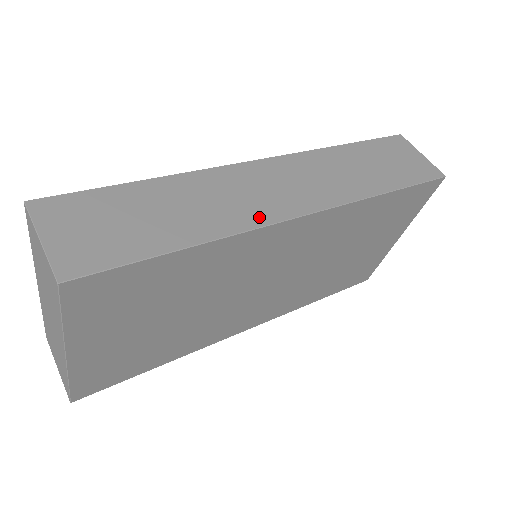
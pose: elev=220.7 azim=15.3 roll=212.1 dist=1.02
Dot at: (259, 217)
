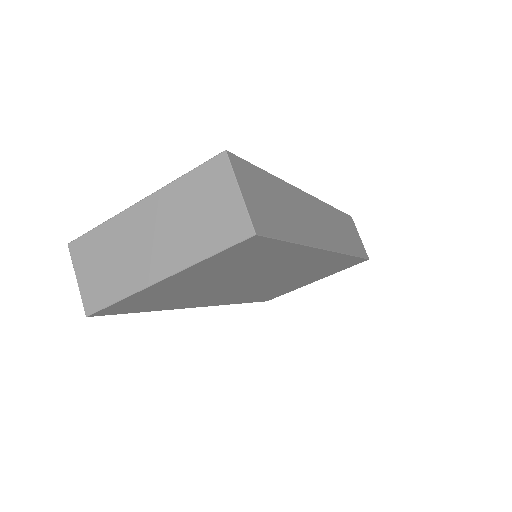
Dot at: (318, 240)
